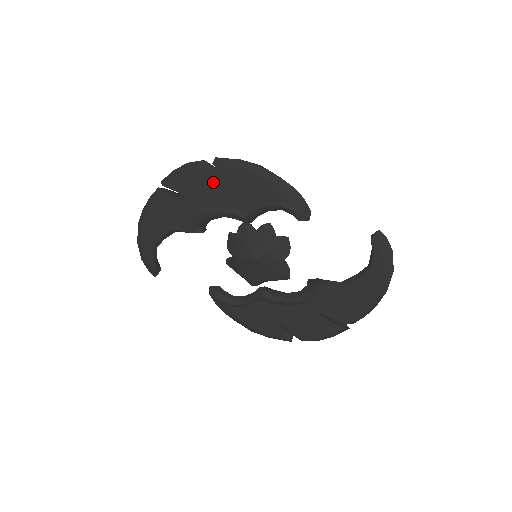
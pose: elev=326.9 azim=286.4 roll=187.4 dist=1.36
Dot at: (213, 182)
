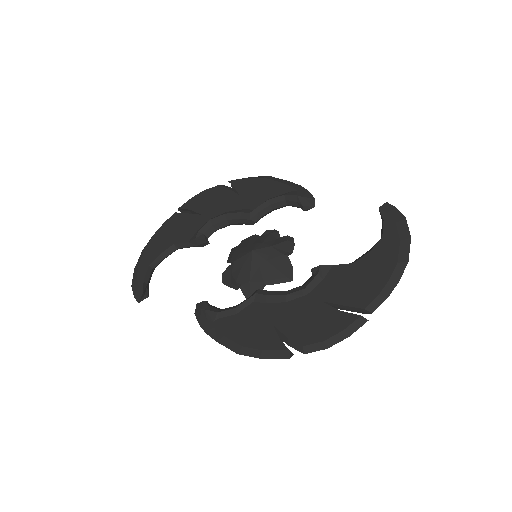
Dot at: (225, 194)
